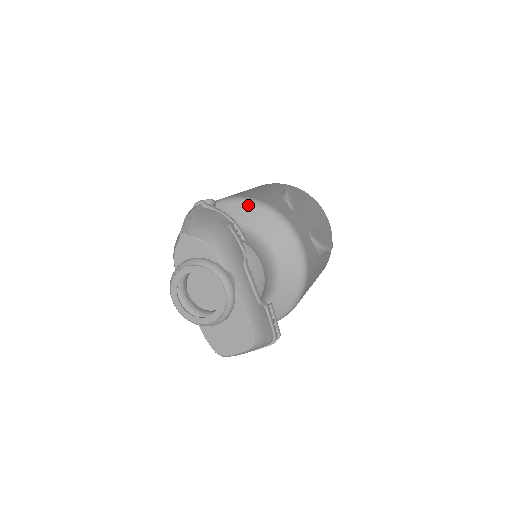
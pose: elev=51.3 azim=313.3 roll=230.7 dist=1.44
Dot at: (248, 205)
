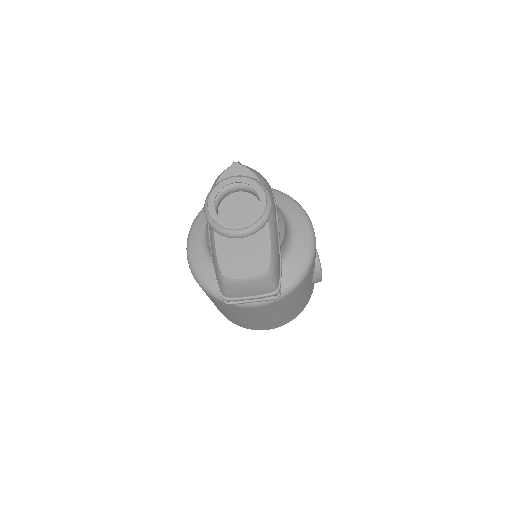
Dot at: (279, 192)
